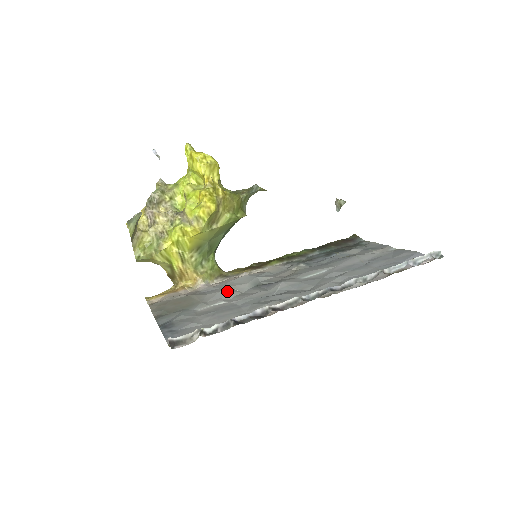
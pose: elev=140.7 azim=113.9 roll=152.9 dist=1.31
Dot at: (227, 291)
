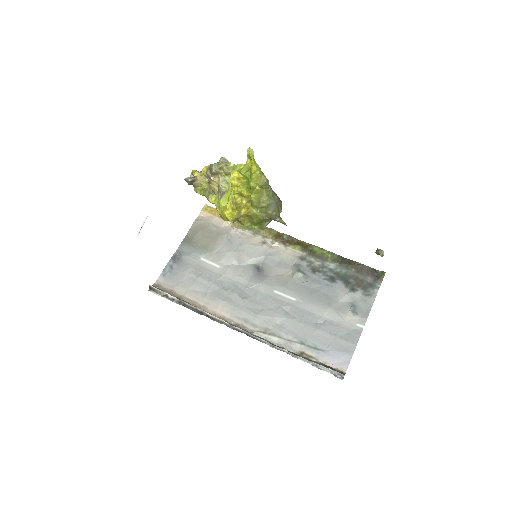
Dot at: (232, 256)
